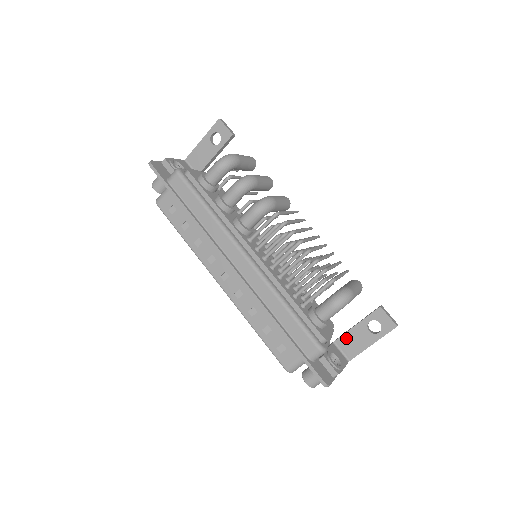
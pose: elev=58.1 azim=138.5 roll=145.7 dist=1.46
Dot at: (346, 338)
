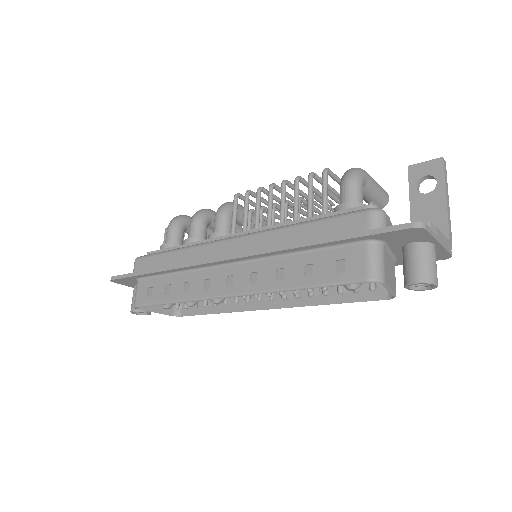
Dot at: occluded
